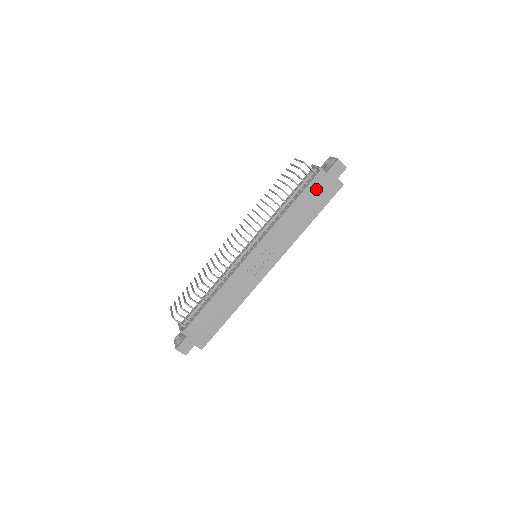
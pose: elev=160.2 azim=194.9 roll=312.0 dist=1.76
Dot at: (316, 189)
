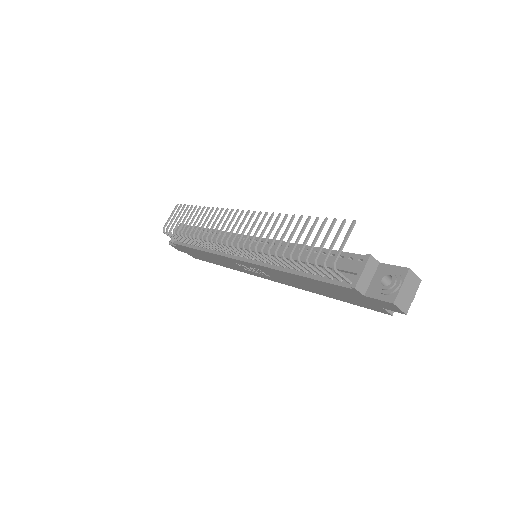
Dot at: (342, 291)
